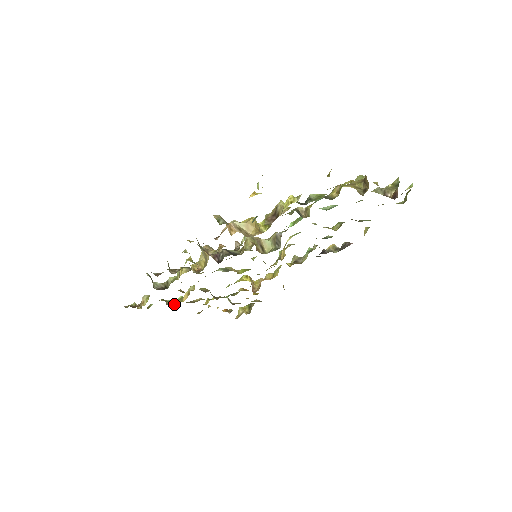
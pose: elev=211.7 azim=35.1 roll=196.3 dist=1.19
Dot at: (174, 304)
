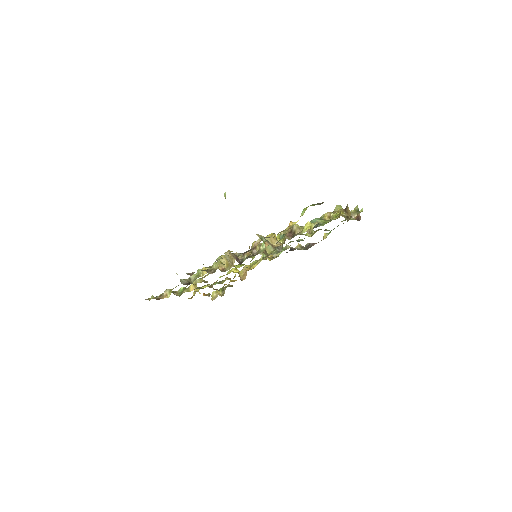
Dot at: (179, 294)
